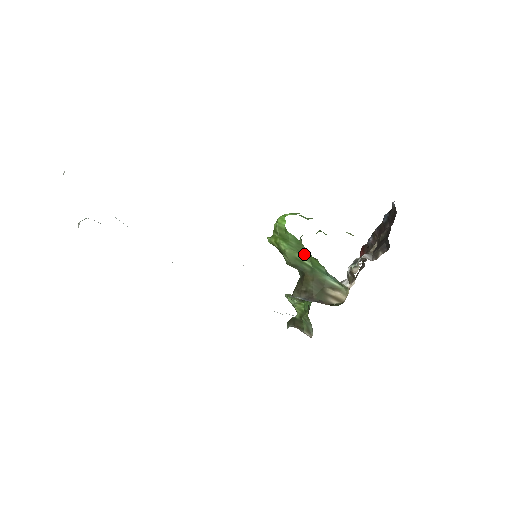
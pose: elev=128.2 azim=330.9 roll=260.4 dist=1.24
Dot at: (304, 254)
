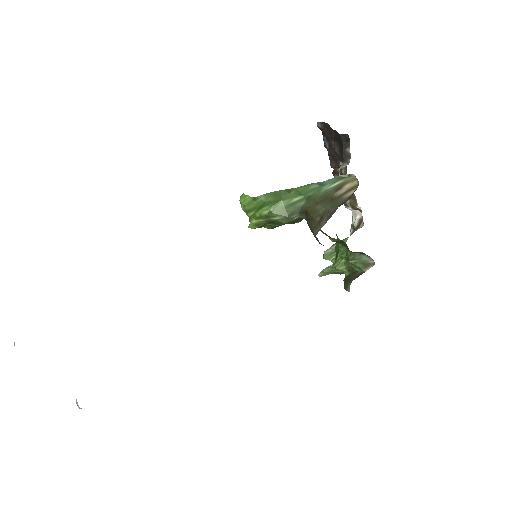
Dot at: (287, 196)
